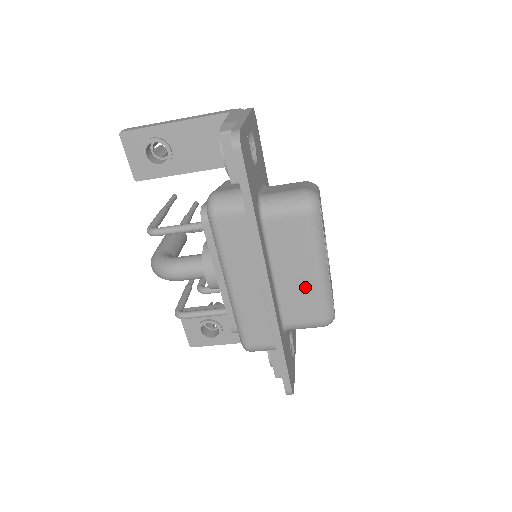
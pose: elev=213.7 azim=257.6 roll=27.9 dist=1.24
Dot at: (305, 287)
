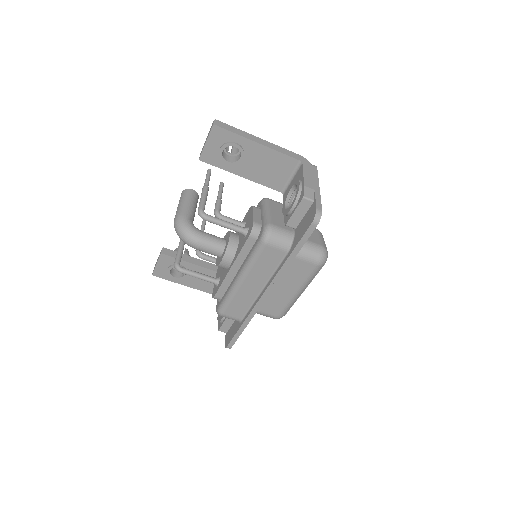
Dot at: (283, 297)
